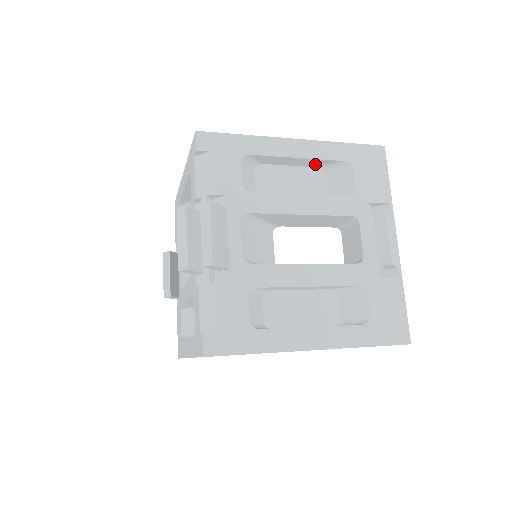
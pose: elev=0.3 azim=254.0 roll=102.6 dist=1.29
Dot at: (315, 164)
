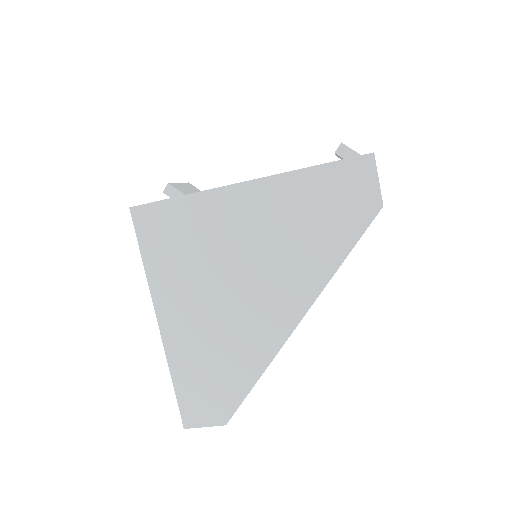
Dot at: occluded
